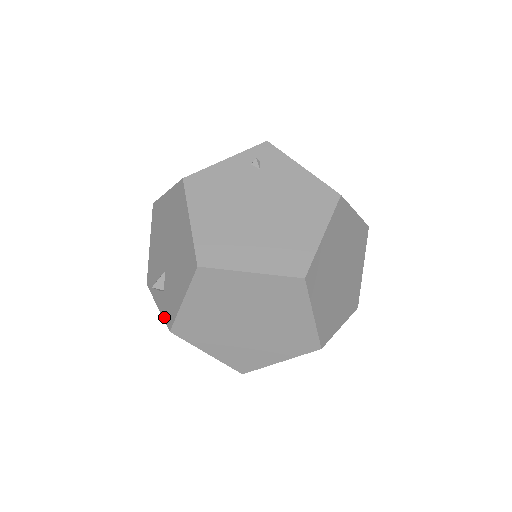
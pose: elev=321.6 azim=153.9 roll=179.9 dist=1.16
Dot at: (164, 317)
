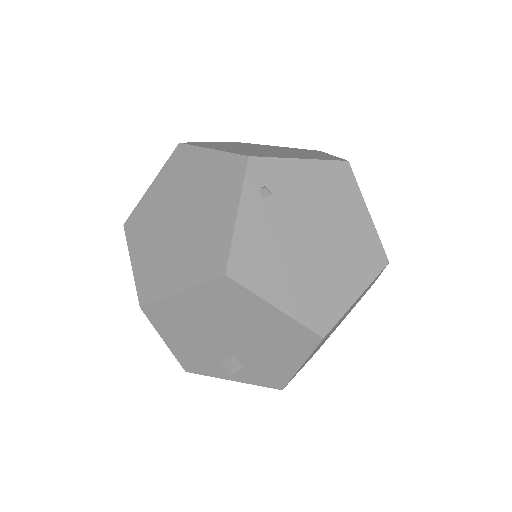
Dot at: (260, 385)
